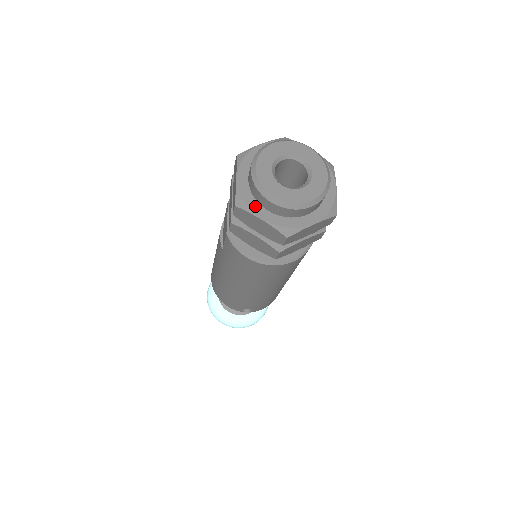
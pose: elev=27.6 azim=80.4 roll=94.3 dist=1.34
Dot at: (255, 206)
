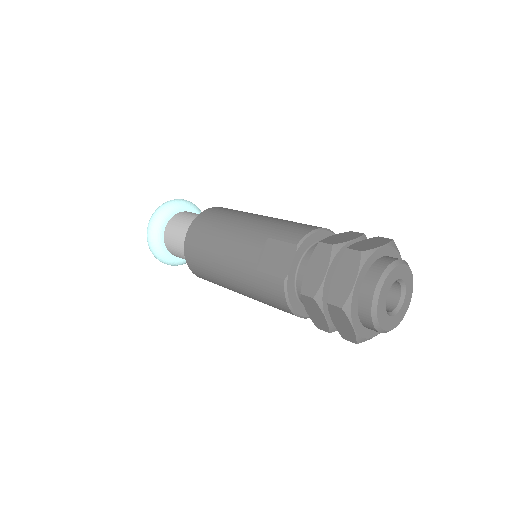
Dot at: (355, 314)
